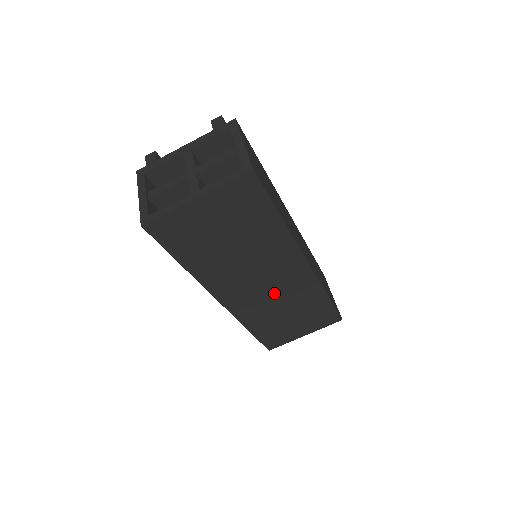
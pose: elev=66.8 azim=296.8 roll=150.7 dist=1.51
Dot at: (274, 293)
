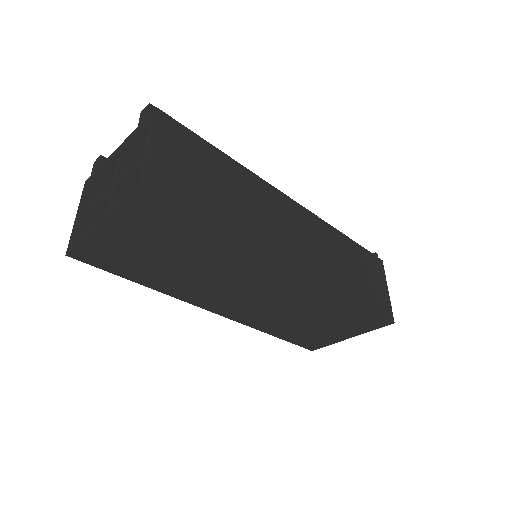
Dot at: (276, 302)
